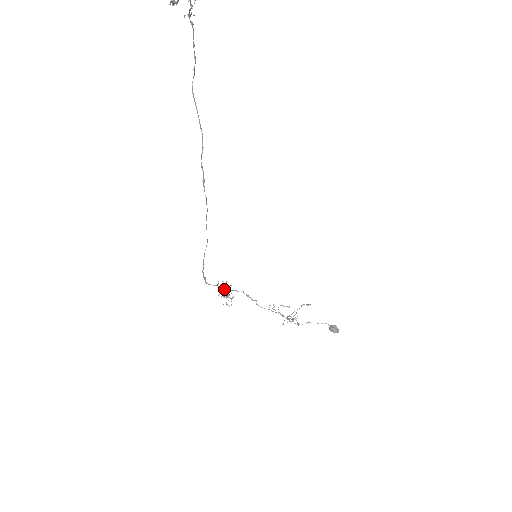
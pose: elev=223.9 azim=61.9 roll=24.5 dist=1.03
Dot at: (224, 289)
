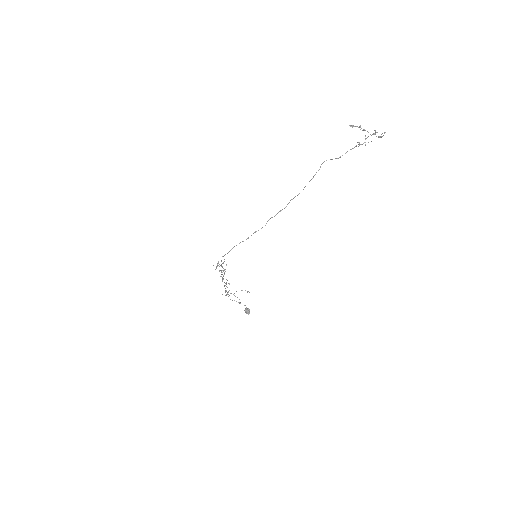
Dot at: (221, 265)
